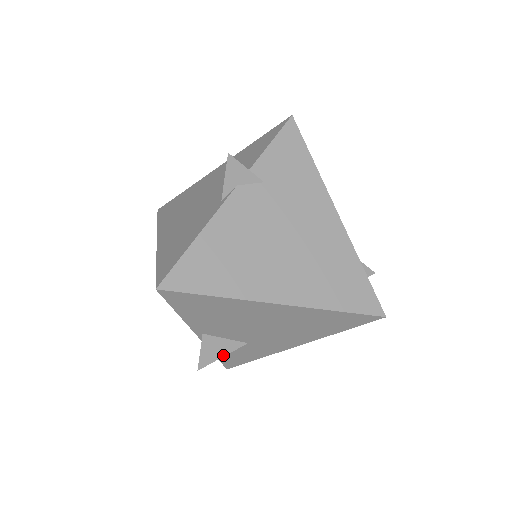
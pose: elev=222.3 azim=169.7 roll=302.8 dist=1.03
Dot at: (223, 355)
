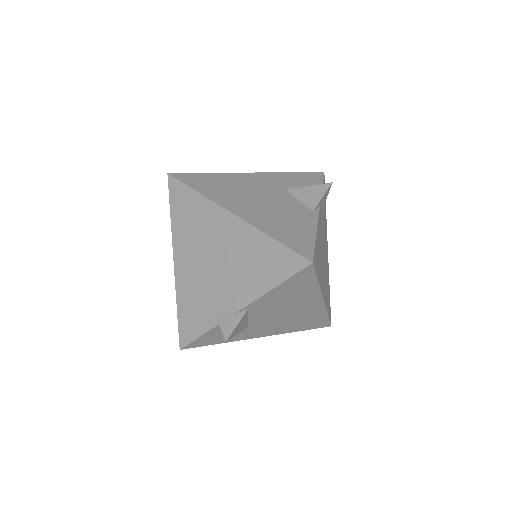
Dot at: (238, 332)
